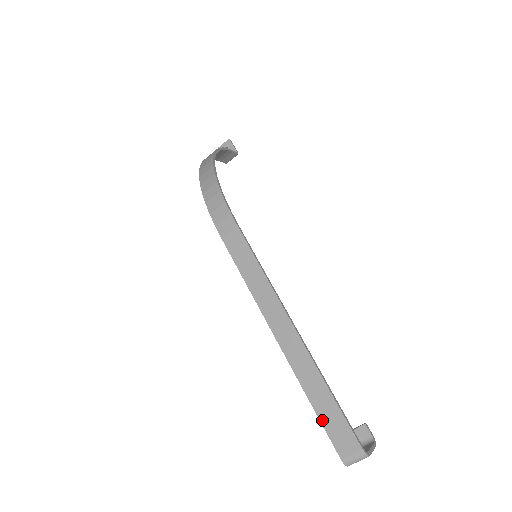
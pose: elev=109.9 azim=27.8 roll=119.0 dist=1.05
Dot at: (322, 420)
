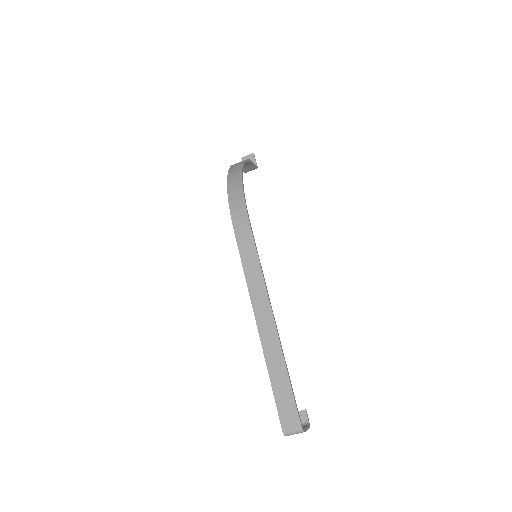
Dot at: (276, 396)
